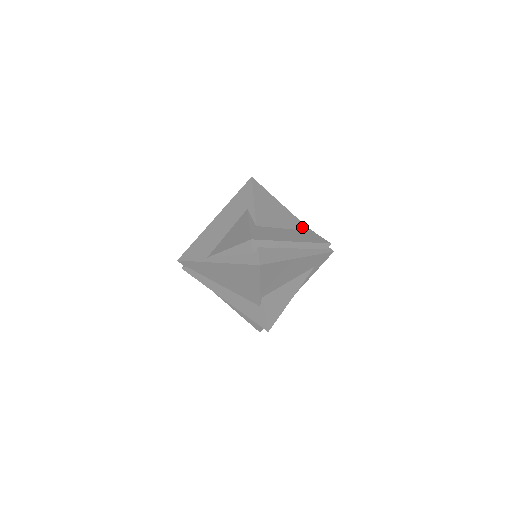
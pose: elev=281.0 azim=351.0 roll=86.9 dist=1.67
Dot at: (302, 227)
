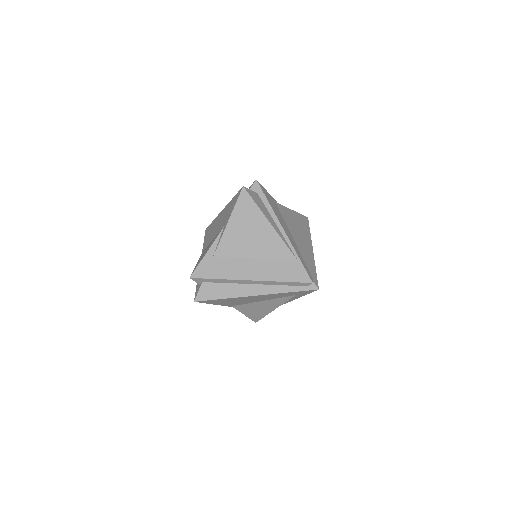
Dot at: (285, 255)
